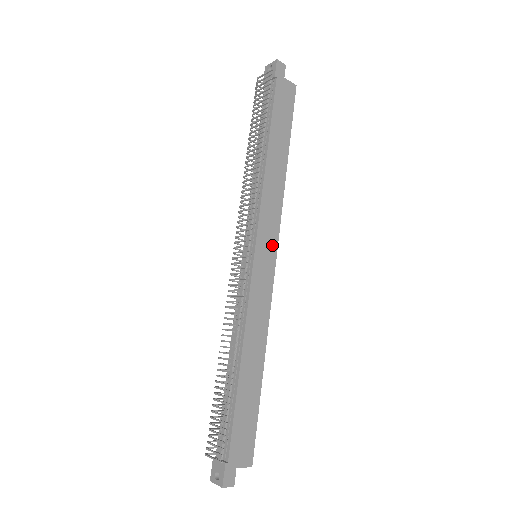
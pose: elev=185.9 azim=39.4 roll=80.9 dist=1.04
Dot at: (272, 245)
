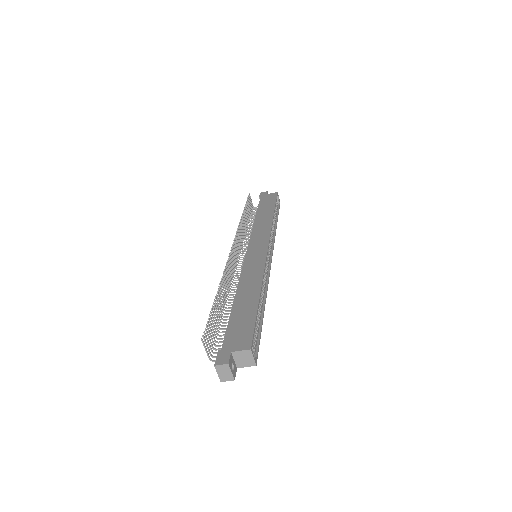
Dot at: (263, 243)
